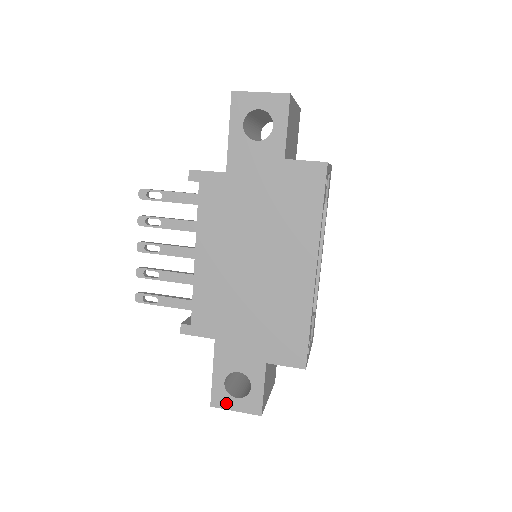
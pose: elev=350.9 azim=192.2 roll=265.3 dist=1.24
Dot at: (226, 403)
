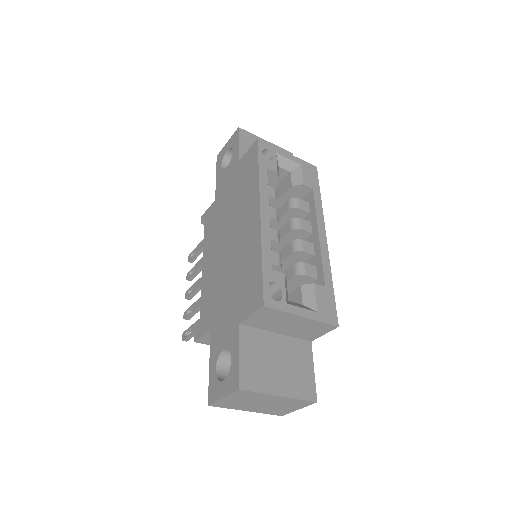
Dot at: (217, 393)
